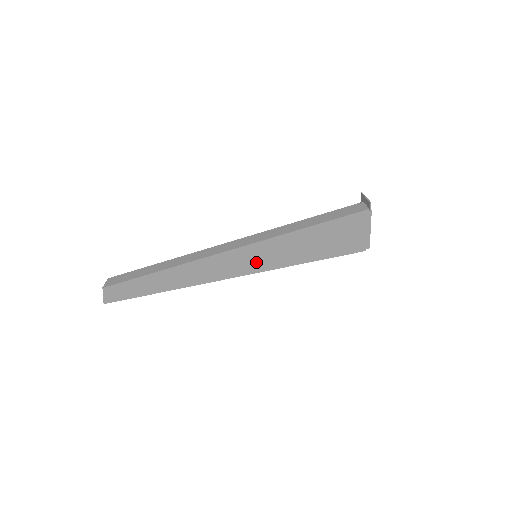
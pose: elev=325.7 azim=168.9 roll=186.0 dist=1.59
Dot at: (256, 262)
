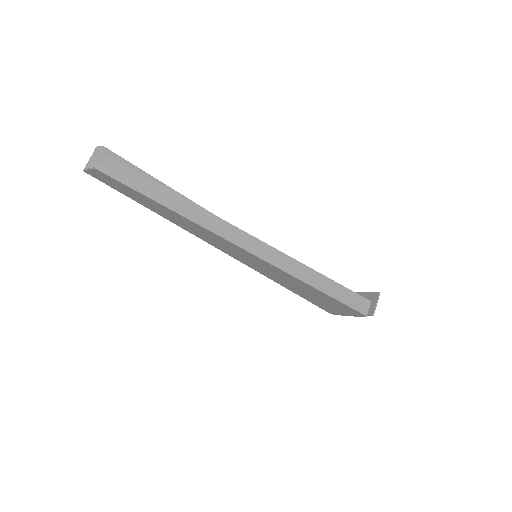
Dot at: (250, 262)
